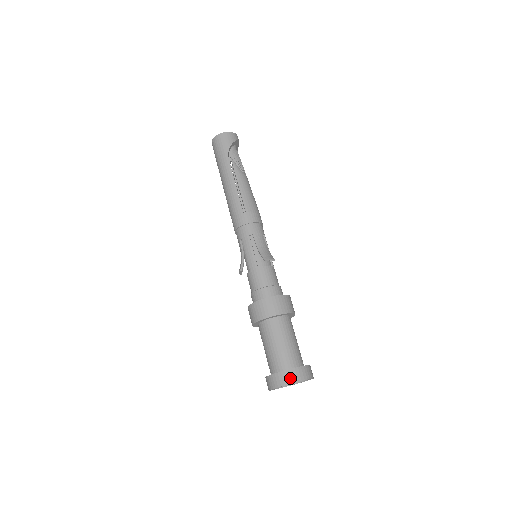
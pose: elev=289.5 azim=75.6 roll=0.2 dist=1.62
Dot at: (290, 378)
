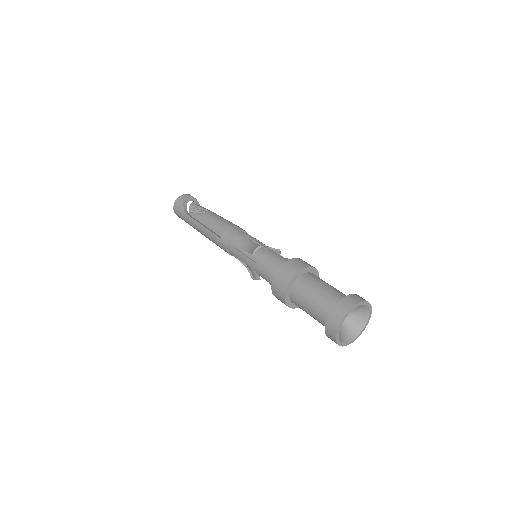
Dot at: (335, 322)
